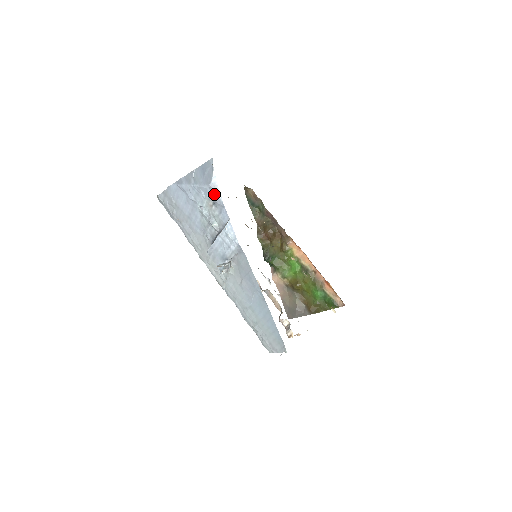
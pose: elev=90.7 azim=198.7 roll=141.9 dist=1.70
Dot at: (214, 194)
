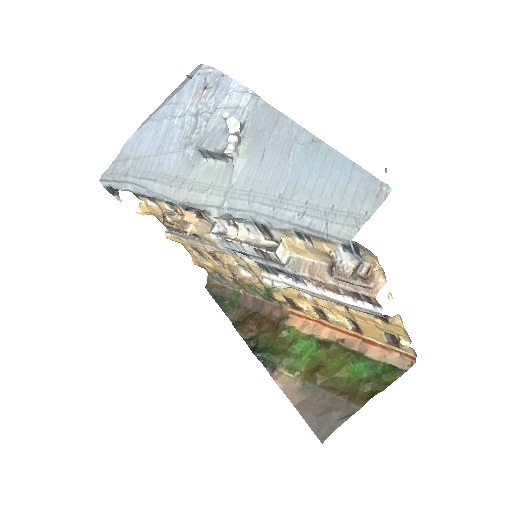
Dot at: (206, 74)
